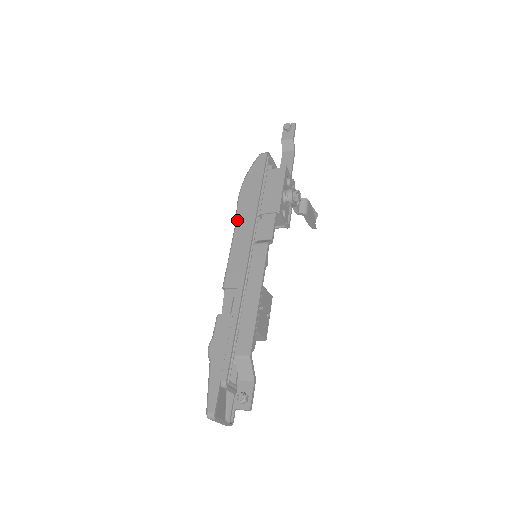
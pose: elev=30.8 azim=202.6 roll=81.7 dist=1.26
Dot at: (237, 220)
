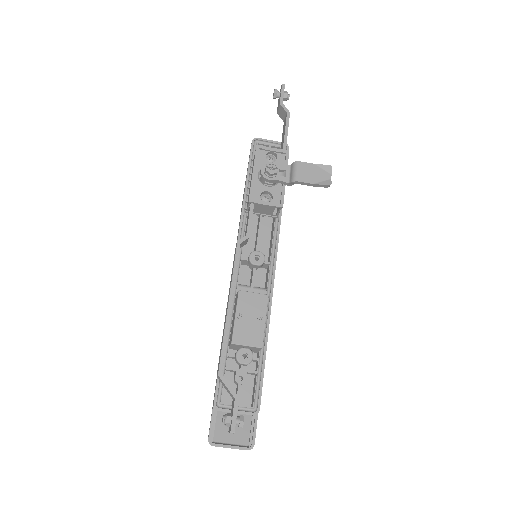
Dot at: occluded
